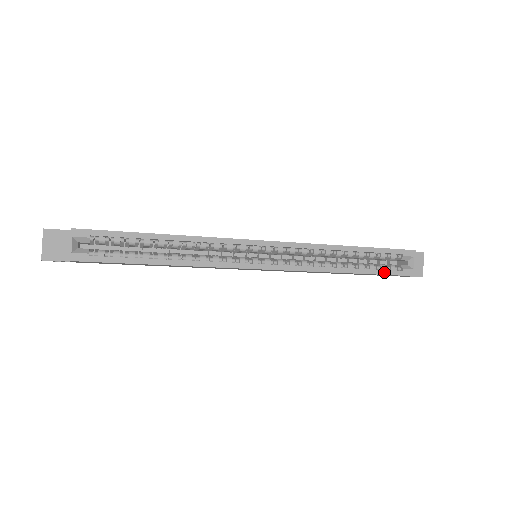
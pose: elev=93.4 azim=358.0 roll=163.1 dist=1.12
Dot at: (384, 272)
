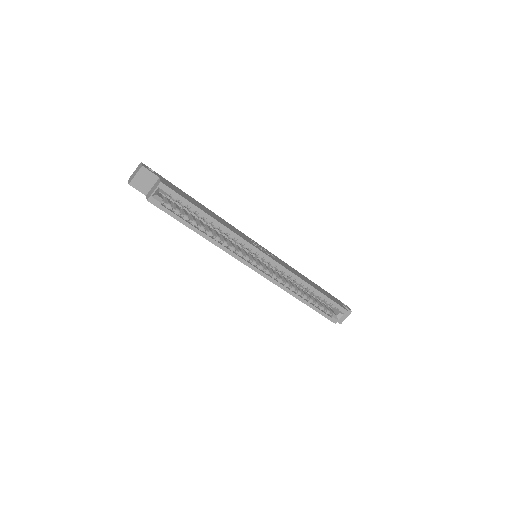
Dot at: (321, 312)
